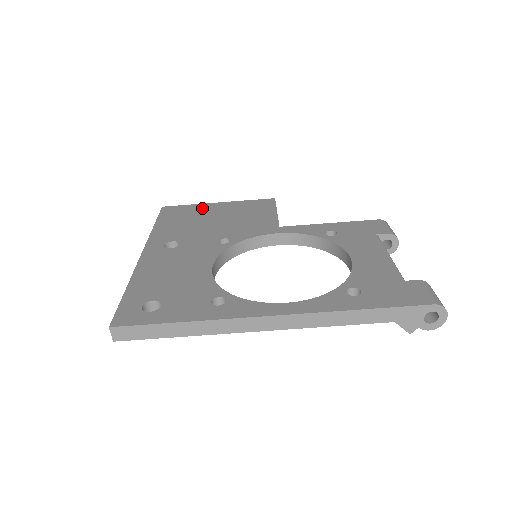
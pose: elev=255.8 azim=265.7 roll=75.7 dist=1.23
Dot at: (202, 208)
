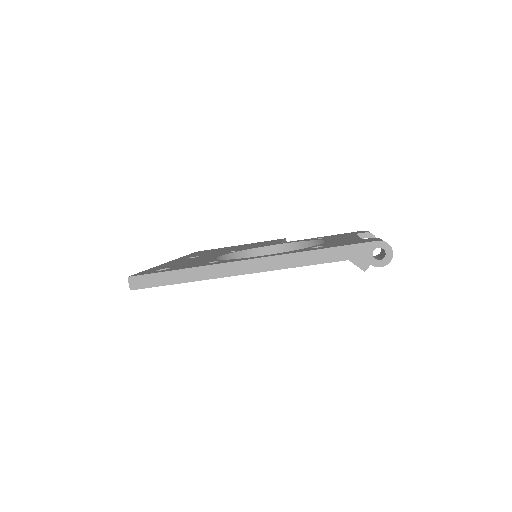
Dot at: occluded
